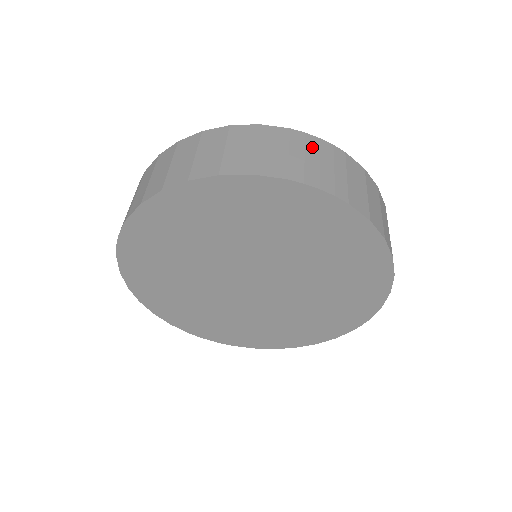
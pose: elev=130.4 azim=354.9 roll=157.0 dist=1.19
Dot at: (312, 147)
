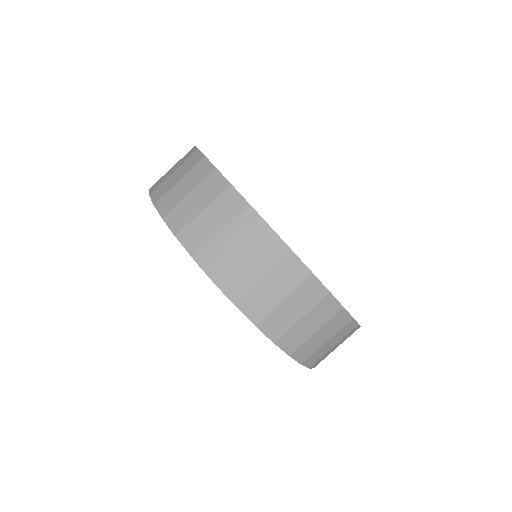
Dot at: (250, 235)
